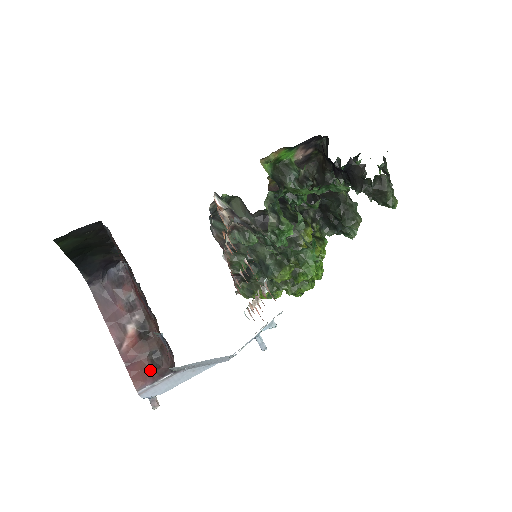
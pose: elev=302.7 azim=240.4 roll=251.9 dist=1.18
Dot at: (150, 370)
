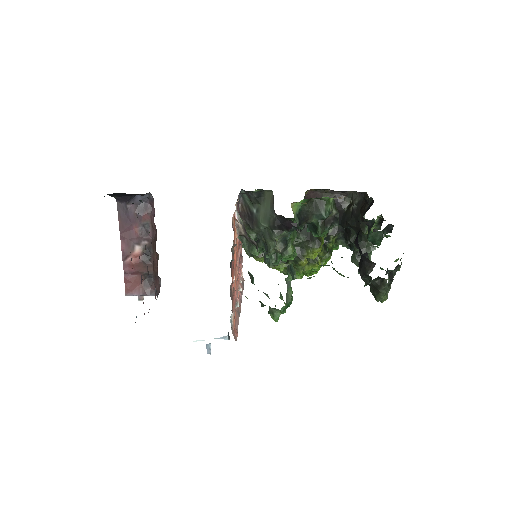
Dot at: (141, 285)
